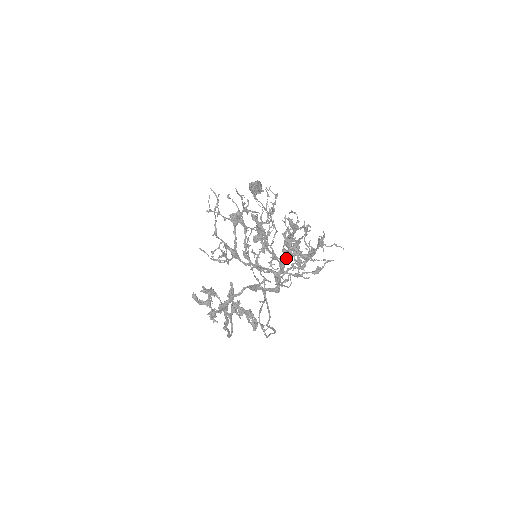
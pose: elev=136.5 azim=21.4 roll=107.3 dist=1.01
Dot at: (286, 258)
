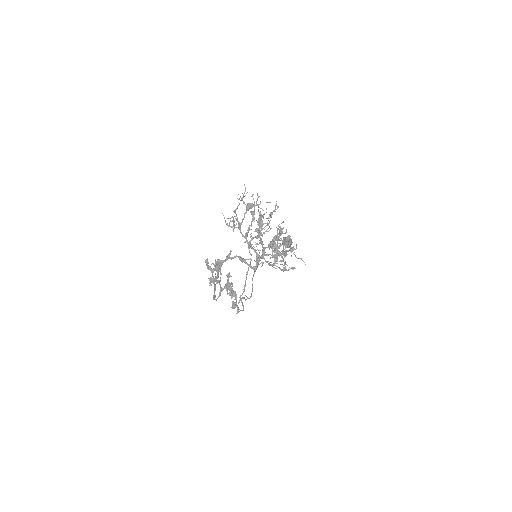
Dot at: (268, 247)
